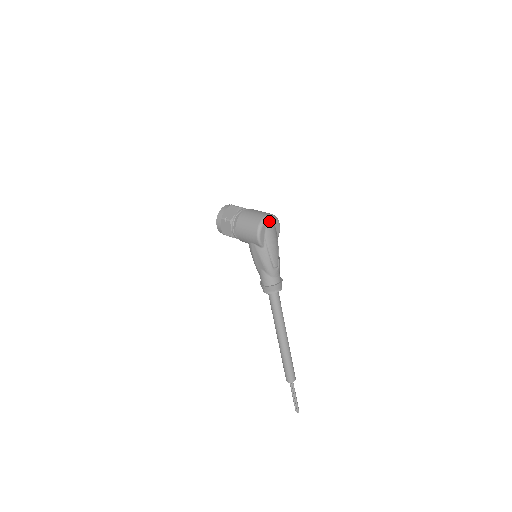
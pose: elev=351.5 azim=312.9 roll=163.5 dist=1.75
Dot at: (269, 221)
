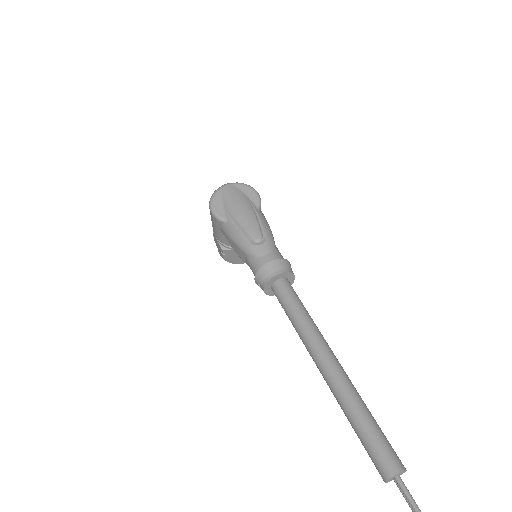
Dot at: (226, 188)
